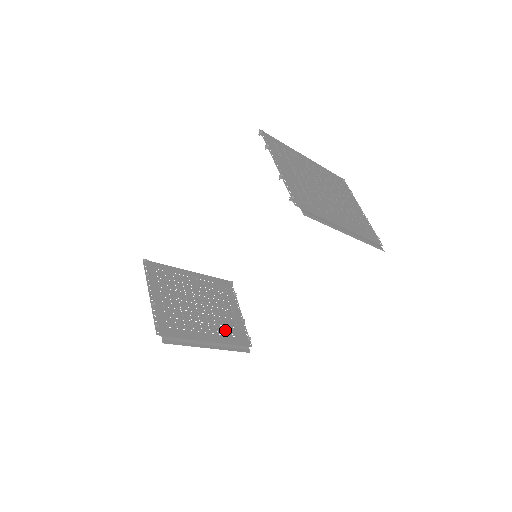
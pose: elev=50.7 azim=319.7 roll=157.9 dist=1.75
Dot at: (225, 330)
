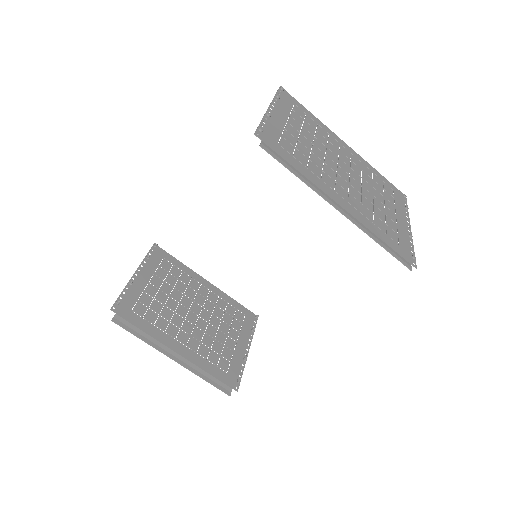
Dot at: (210, 354)
